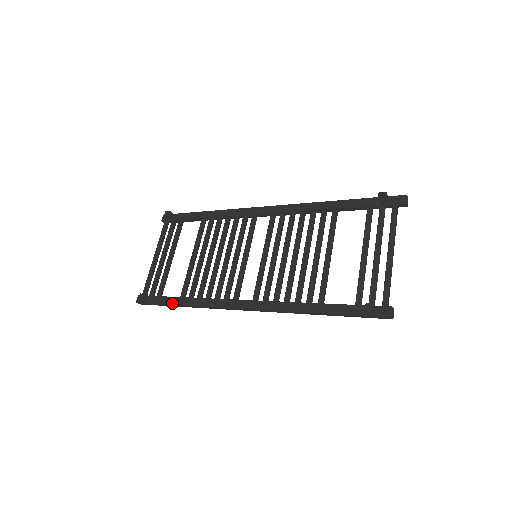
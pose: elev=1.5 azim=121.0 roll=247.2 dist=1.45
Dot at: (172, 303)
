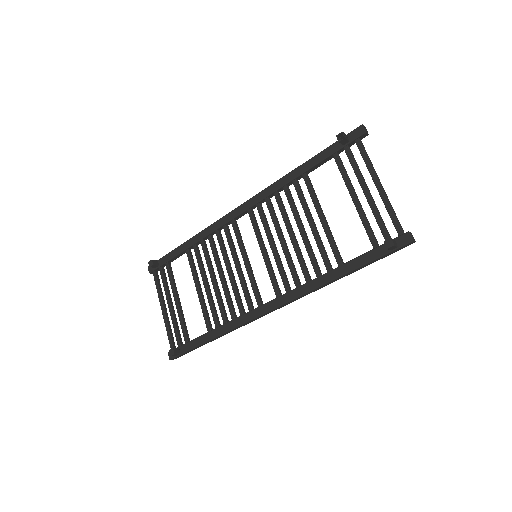
Dot at: (203, 342)
